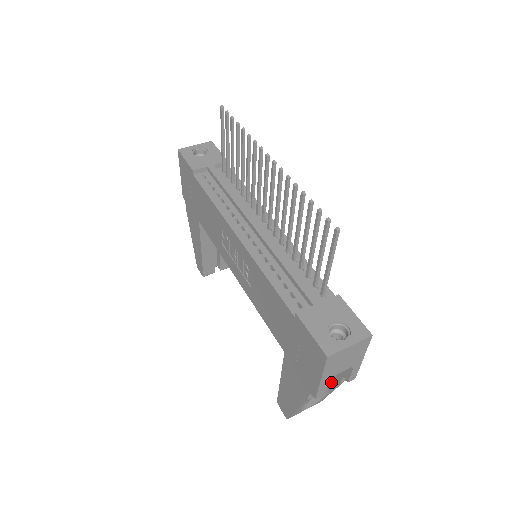
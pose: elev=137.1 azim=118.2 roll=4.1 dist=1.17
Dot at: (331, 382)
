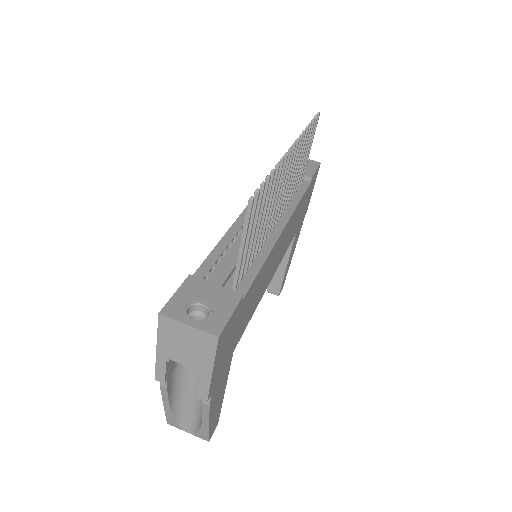
Dot at: occluded
